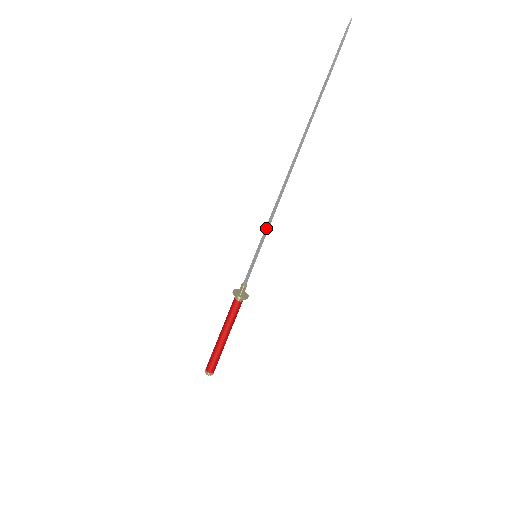
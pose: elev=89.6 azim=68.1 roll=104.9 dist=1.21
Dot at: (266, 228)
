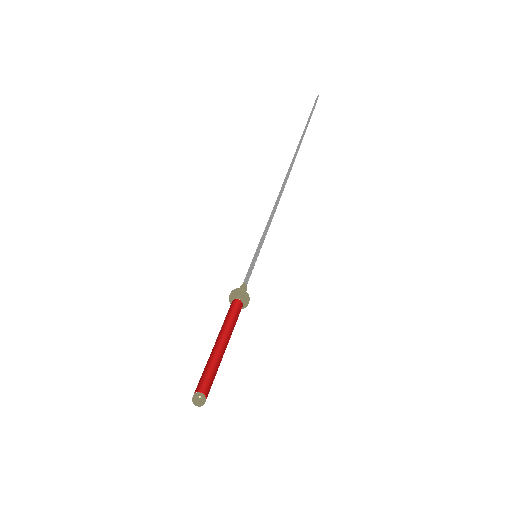
Dot at: (265, 230)
